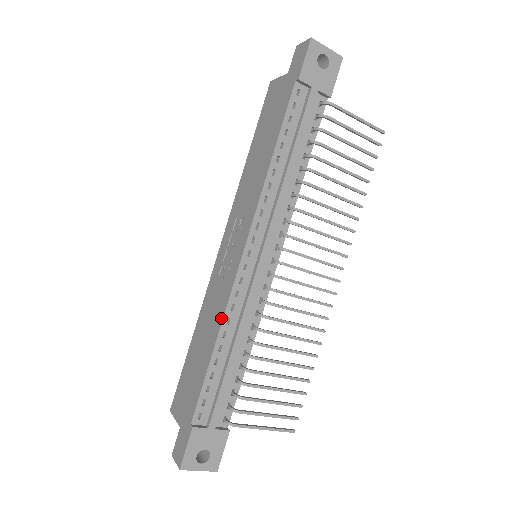
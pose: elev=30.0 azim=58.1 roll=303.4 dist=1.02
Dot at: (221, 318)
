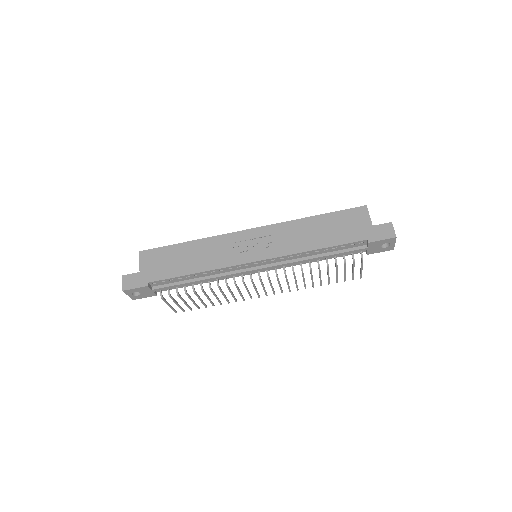
Dot at: (212, 268)
